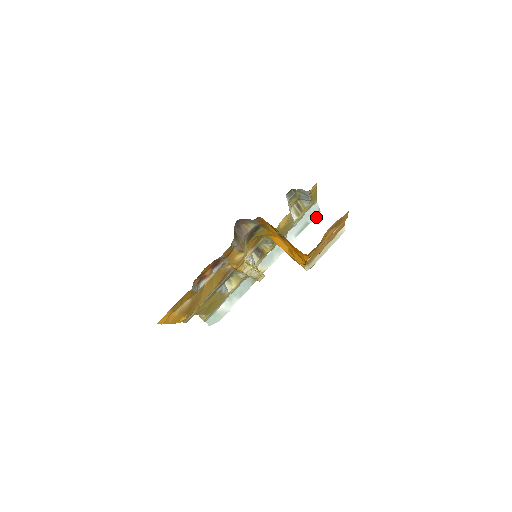
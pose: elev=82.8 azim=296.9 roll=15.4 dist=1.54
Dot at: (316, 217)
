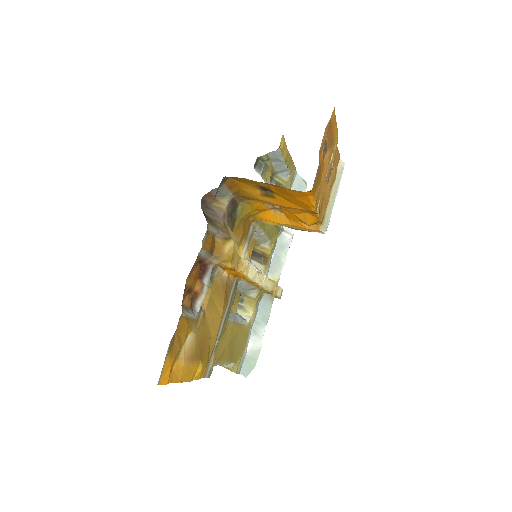
Dot at: (305, 191)
